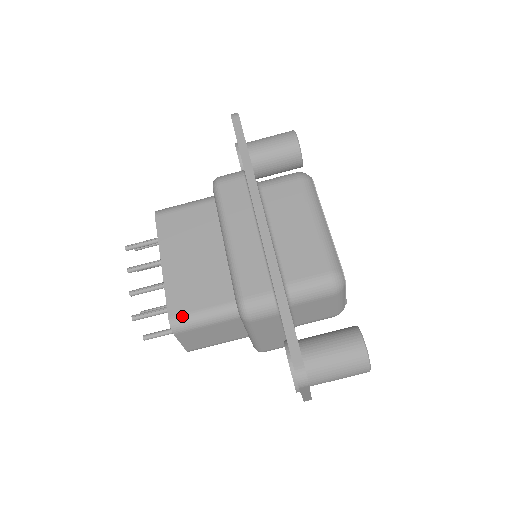
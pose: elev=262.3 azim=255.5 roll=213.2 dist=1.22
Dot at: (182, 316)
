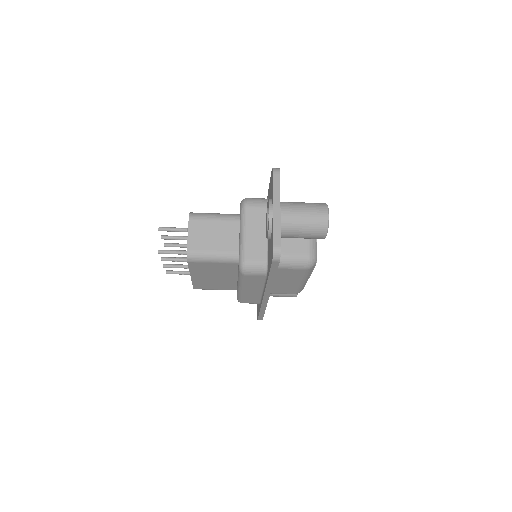
Dot at: (202, 289)
